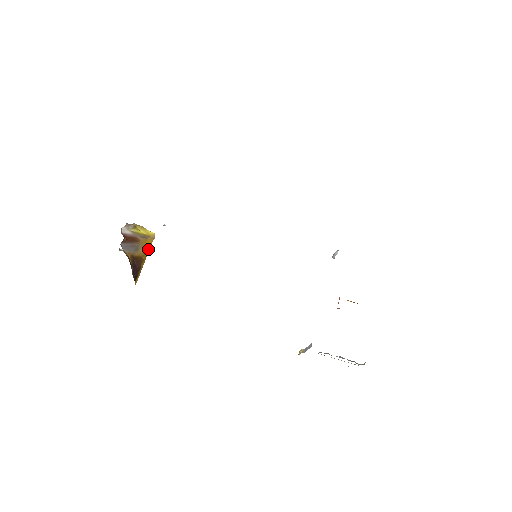
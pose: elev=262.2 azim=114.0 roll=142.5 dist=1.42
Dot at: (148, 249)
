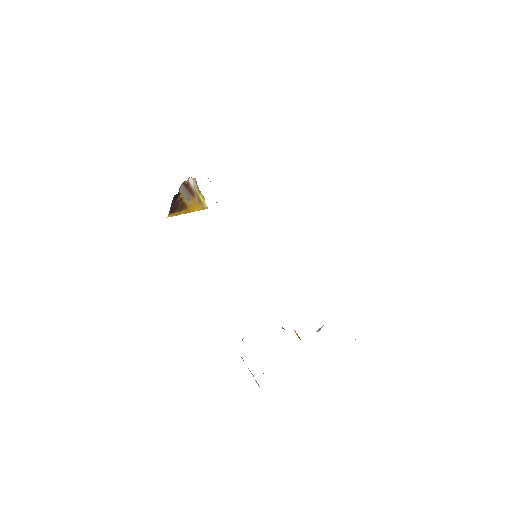
Dot at: (195, 210)
